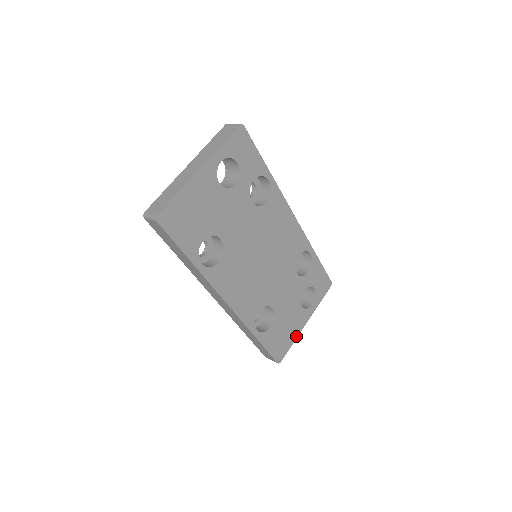
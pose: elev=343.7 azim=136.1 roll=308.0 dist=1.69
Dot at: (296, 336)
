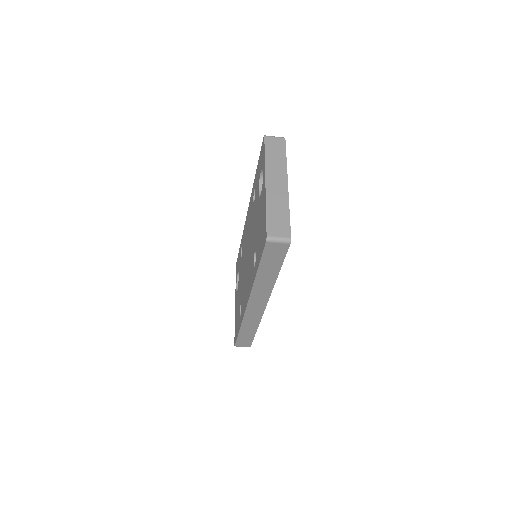
Dot at: occluded
